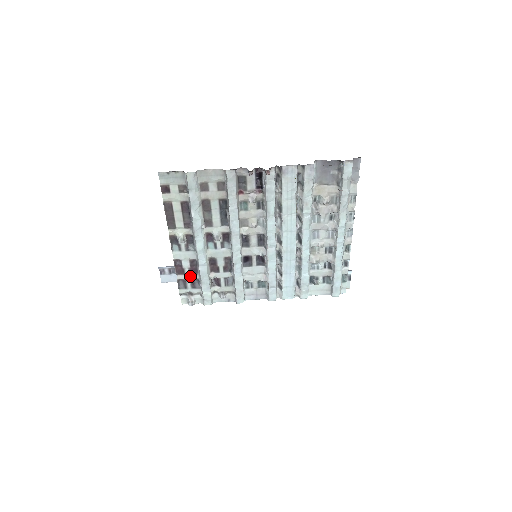
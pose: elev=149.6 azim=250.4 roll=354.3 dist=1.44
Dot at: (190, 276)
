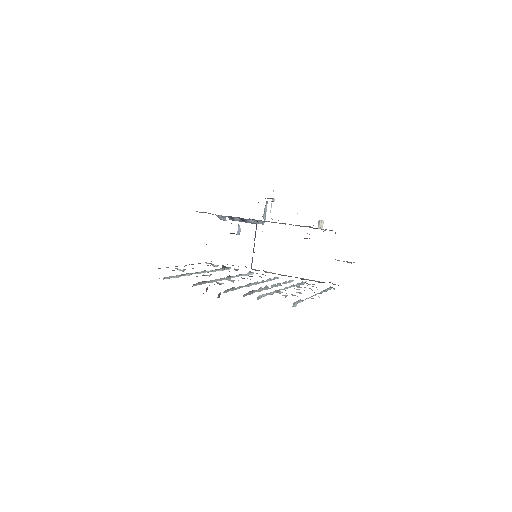
Dot at: occluded
